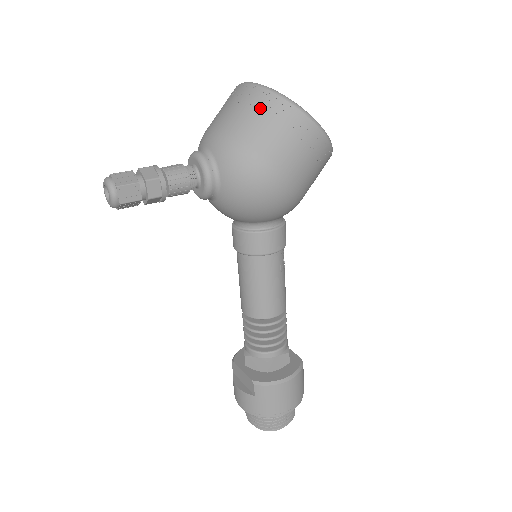
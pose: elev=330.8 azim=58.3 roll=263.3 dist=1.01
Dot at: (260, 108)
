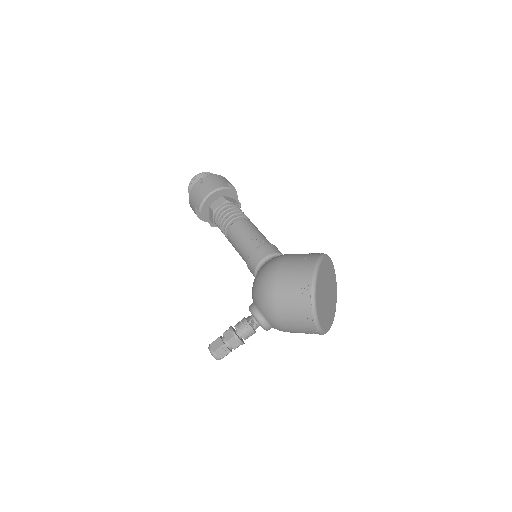
Dot at: occluded
